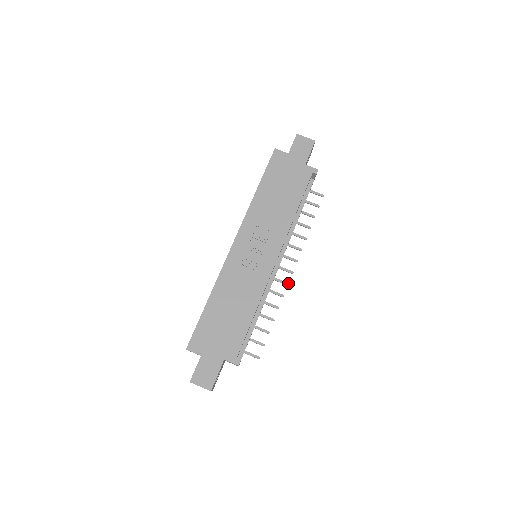
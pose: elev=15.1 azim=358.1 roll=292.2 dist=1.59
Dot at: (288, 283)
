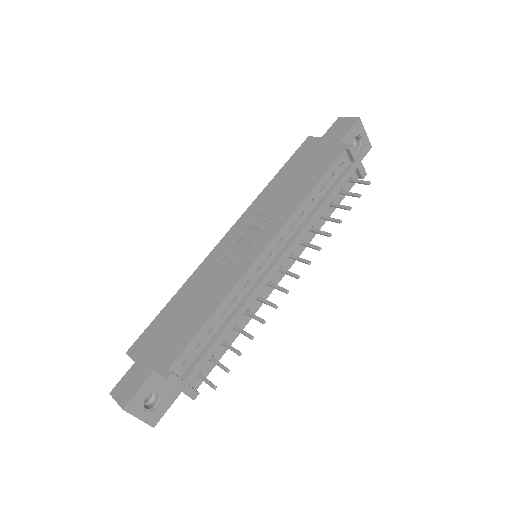
Dot at: (288, 290)
